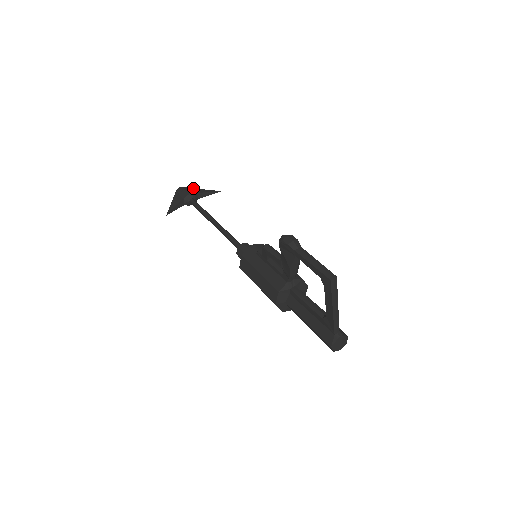
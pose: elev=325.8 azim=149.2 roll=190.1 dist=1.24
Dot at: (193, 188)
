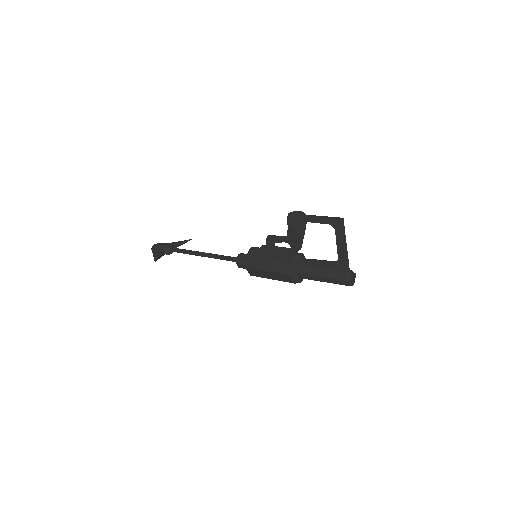
Dot at: occluded
